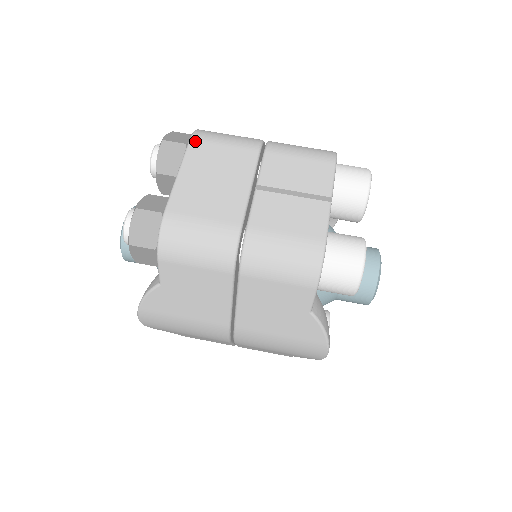
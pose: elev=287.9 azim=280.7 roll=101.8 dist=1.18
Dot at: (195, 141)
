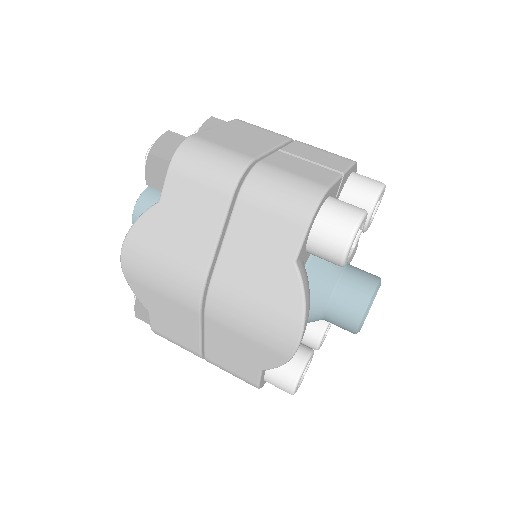
Dot at: (238, 121)
